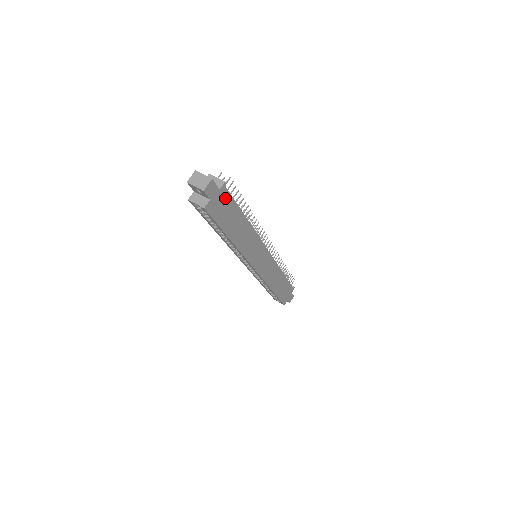
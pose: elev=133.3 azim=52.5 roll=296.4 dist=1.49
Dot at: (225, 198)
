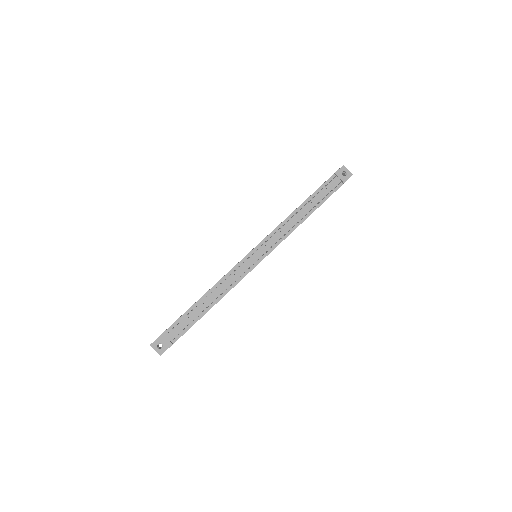
Dot at: occluded
